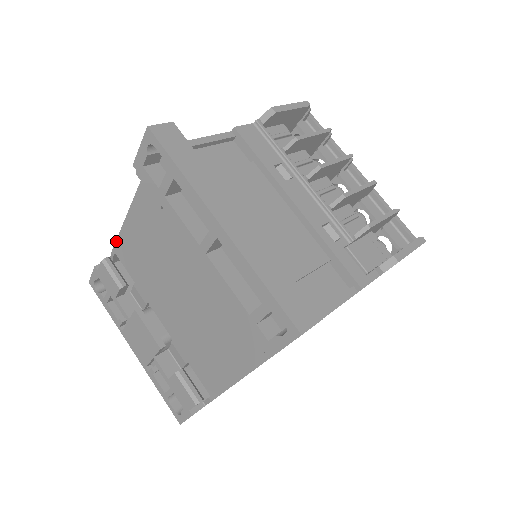
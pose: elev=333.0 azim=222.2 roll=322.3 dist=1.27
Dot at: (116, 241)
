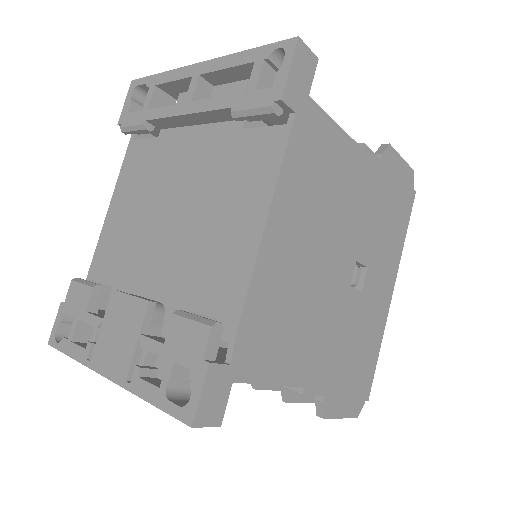
Dot at: (92, 260)
